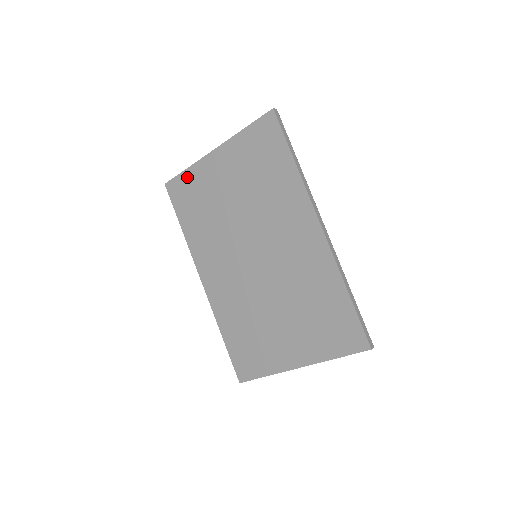
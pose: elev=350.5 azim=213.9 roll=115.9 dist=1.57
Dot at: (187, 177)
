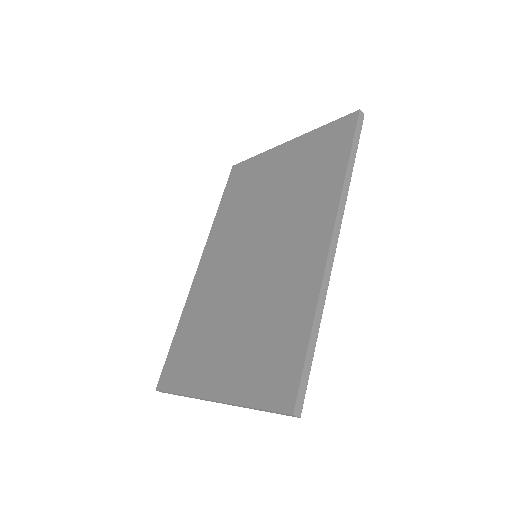
Dot at: (252, 163)
